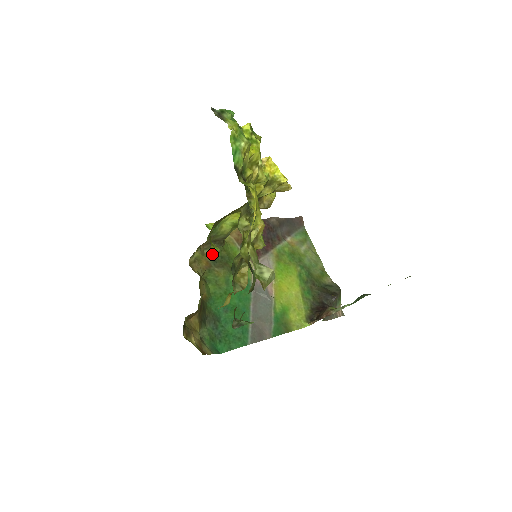
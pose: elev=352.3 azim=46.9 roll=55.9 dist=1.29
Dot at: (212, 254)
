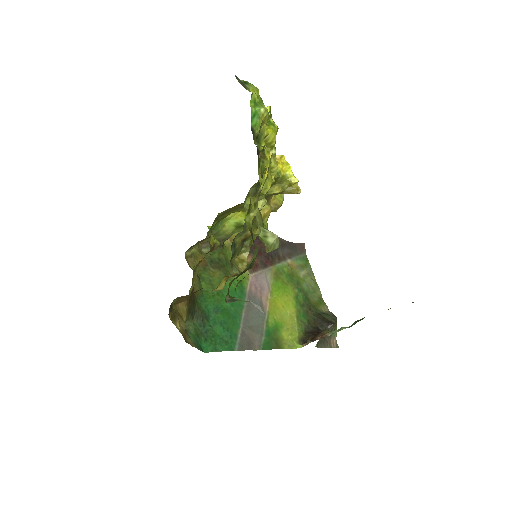
Dot at: (211, 244)
